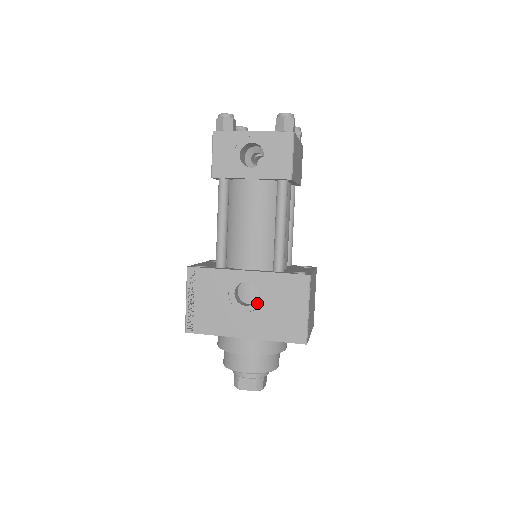
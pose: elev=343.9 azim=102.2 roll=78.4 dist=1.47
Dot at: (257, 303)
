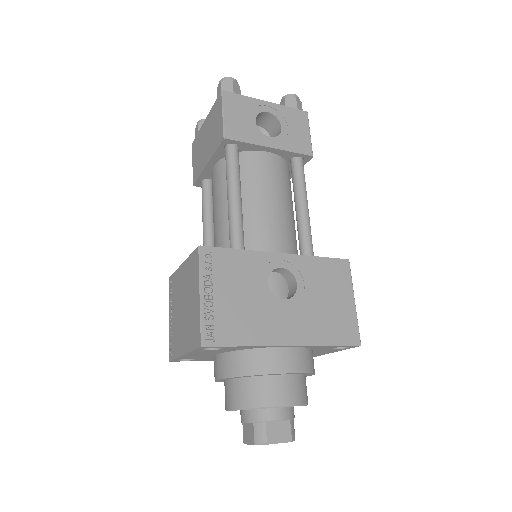
Dot at: (298, 295)
